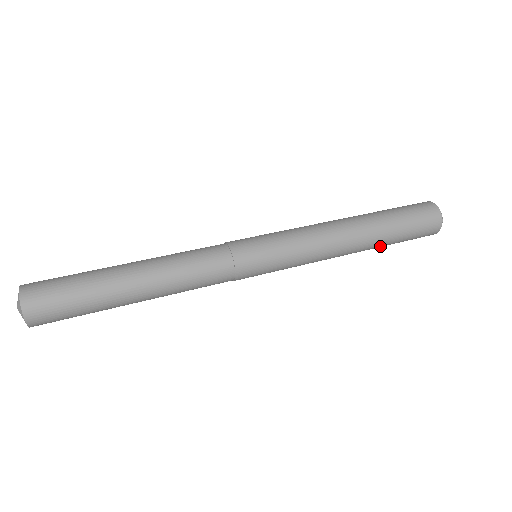
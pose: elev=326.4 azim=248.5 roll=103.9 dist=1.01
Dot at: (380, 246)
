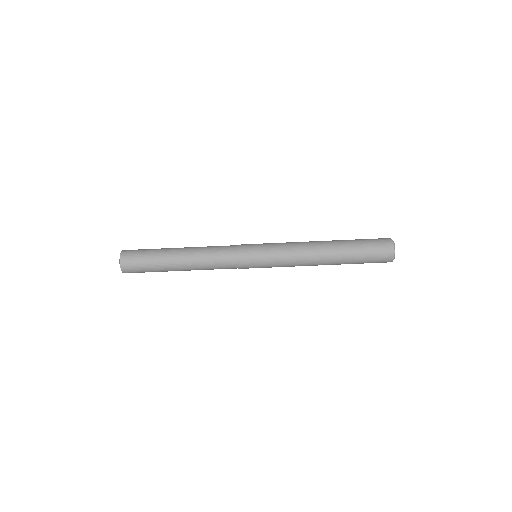
Dot at: occluded
